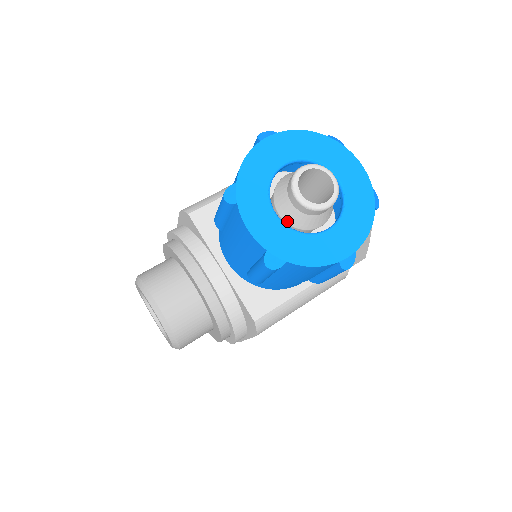
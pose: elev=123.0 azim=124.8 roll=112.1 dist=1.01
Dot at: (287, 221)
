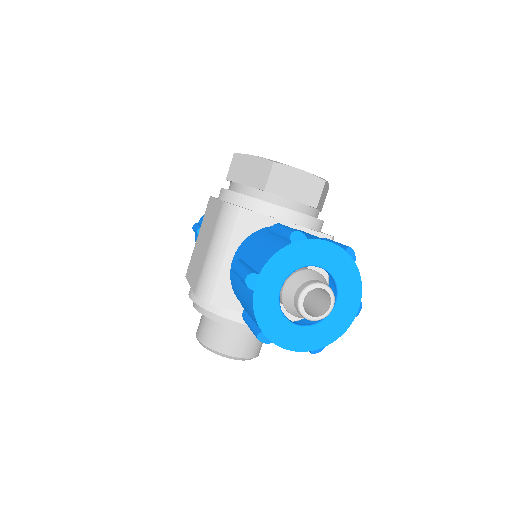
Dot at: occluded
